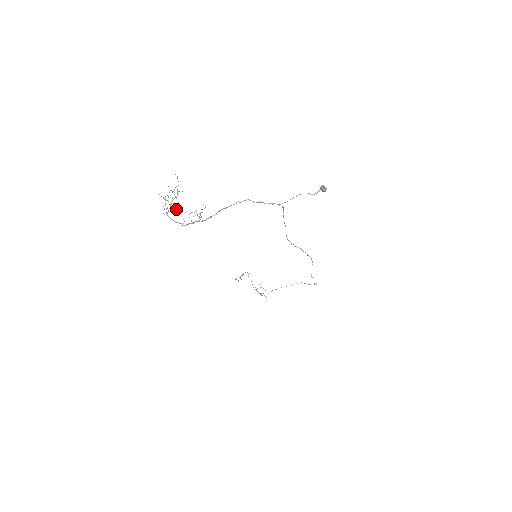
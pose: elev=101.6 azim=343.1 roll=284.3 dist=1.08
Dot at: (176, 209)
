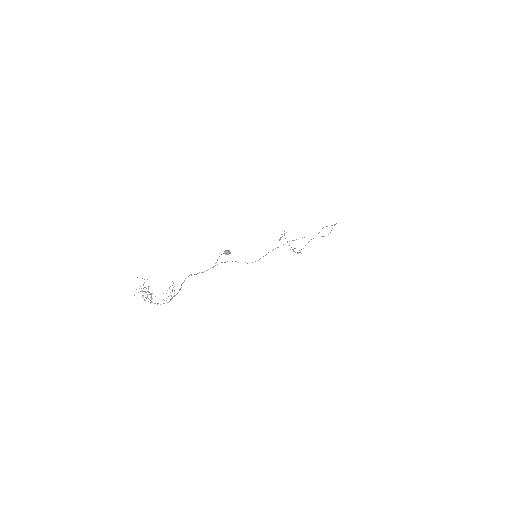
Dot at: occluded
